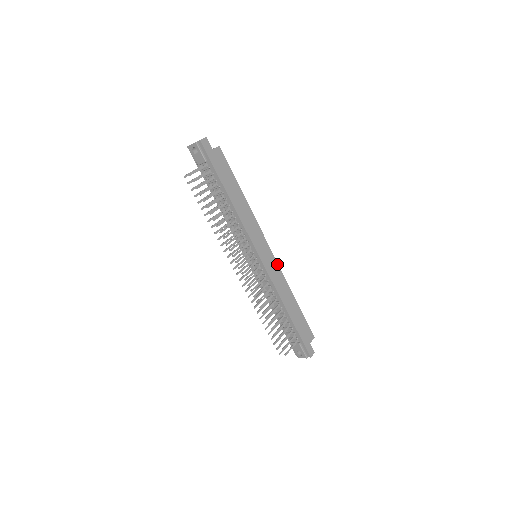
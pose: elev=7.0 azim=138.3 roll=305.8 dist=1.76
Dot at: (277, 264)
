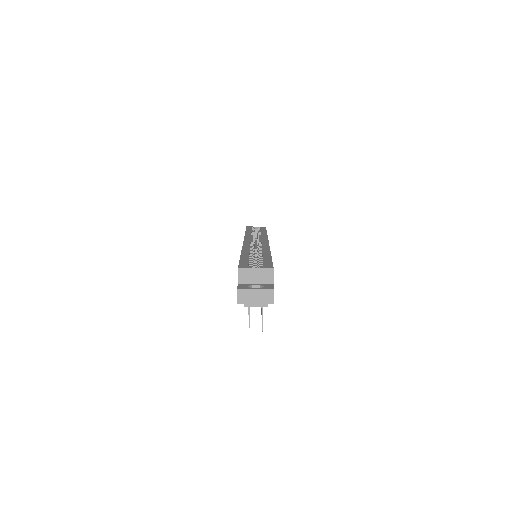
Dot at: occluded
